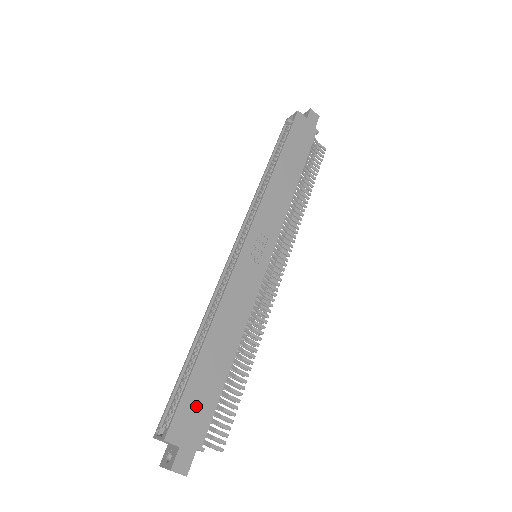
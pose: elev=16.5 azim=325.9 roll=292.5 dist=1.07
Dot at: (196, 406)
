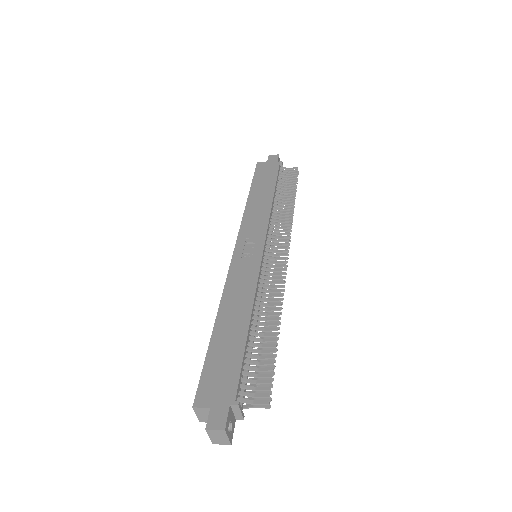
Dot at: (219, 371)
